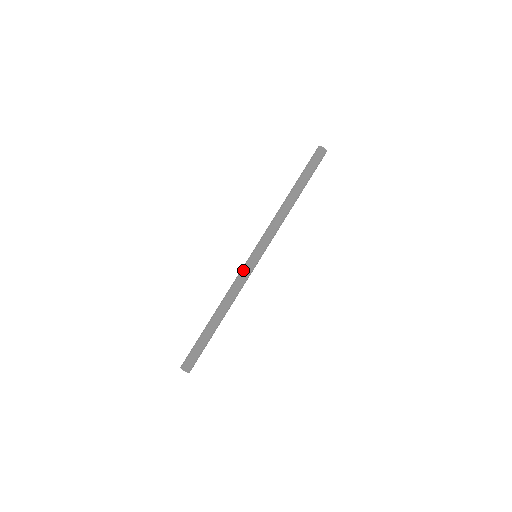
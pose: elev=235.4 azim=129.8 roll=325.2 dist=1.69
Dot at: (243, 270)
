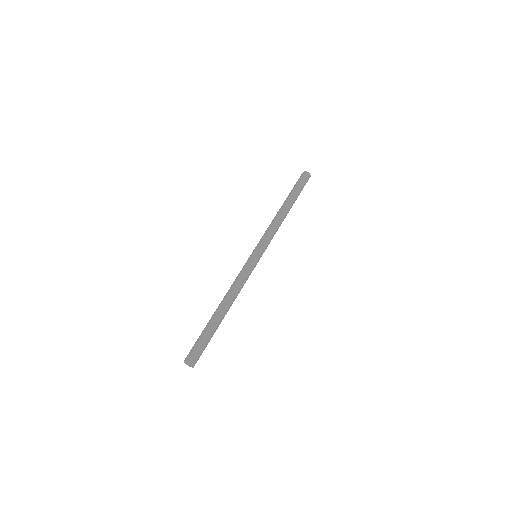
Dot at: (244, 266)
